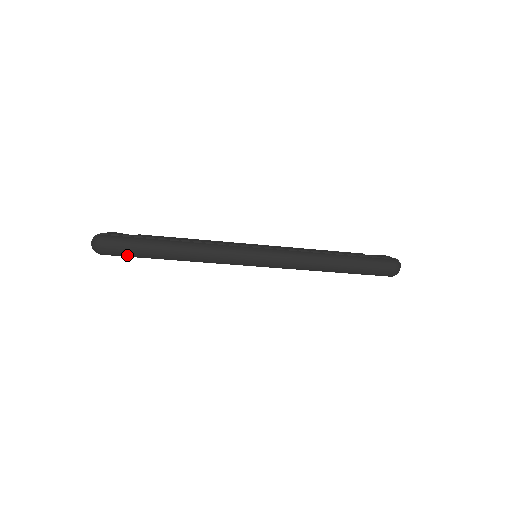
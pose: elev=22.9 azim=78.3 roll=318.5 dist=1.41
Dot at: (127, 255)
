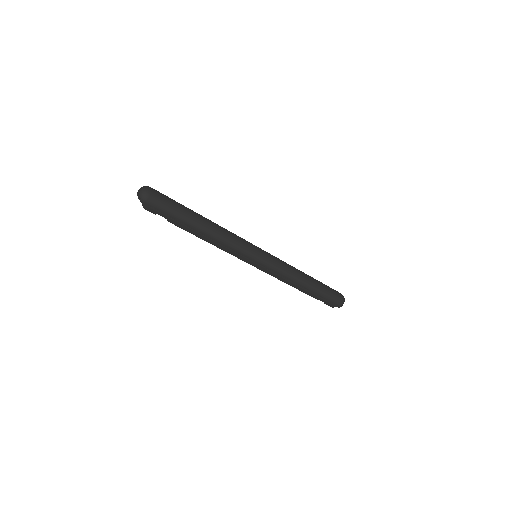
Dot at: (169, 208)
